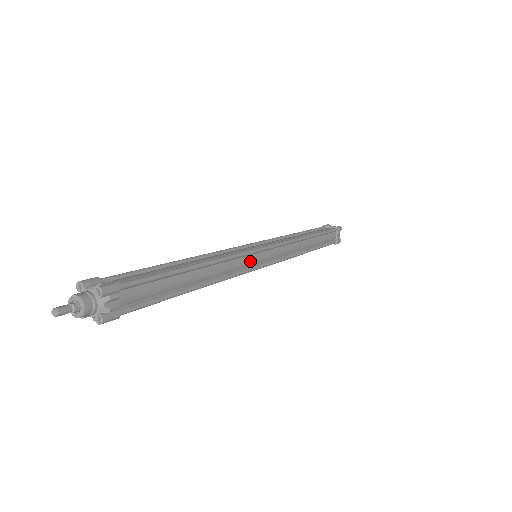
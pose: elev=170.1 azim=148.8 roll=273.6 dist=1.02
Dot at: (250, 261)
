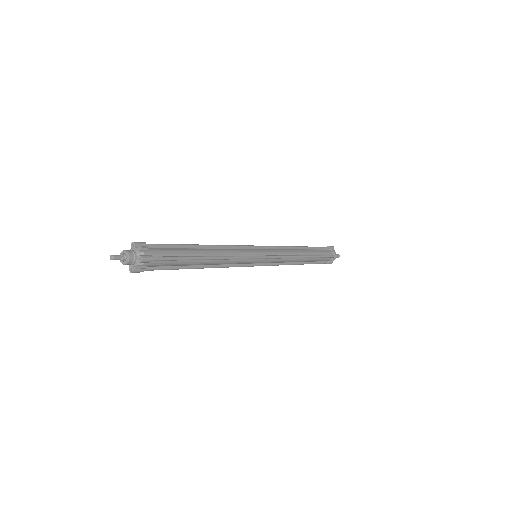
Dot at: (247, 262)
